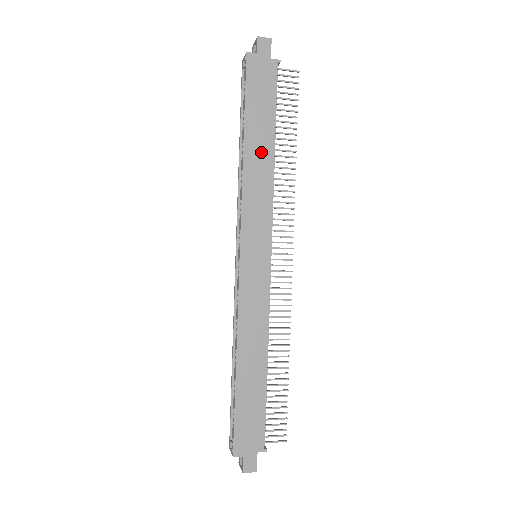
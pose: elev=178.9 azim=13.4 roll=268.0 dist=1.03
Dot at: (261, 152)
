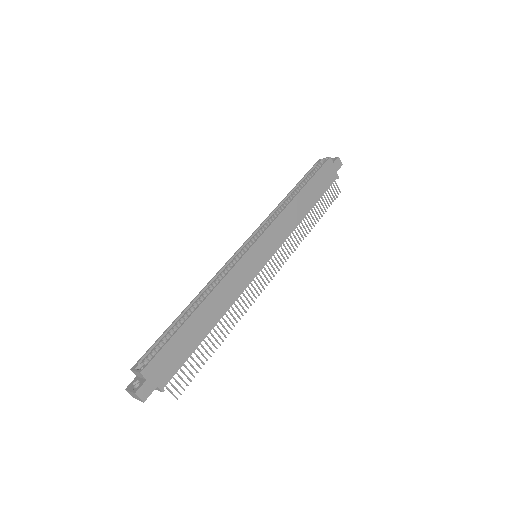
Dot at: (303, 206)
